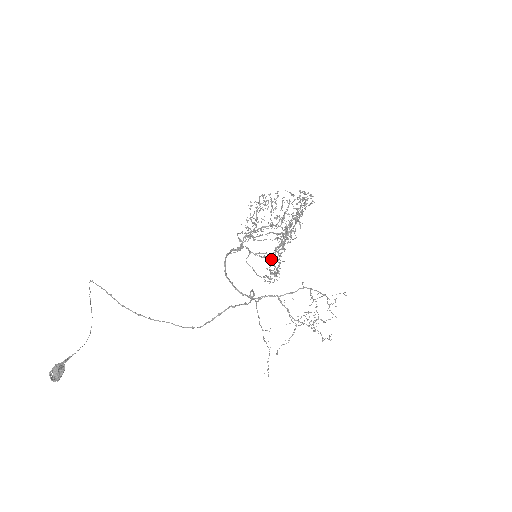
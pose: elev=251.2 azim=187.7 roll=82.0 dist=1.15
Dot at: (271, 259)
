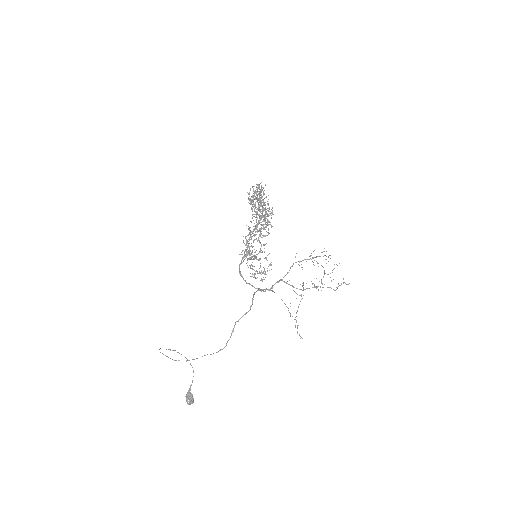
Dot at: occluded
